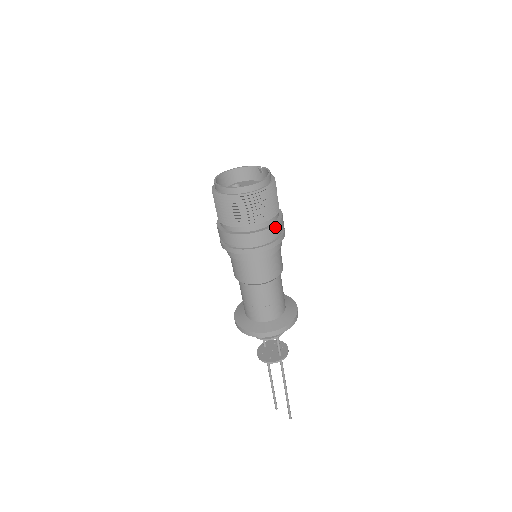
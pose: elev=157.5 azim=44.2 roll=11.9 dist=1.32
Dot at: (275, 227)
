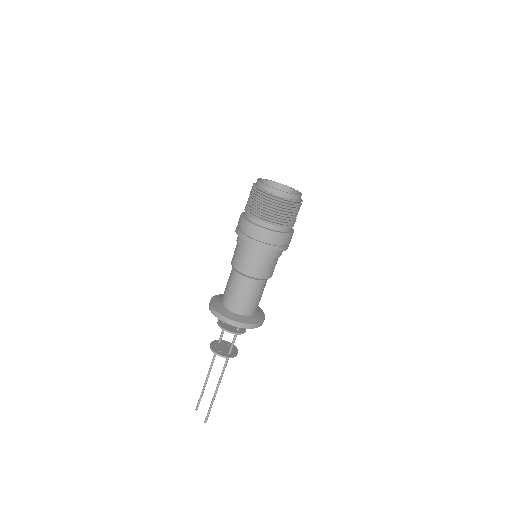
Dot at: (285, 235)
